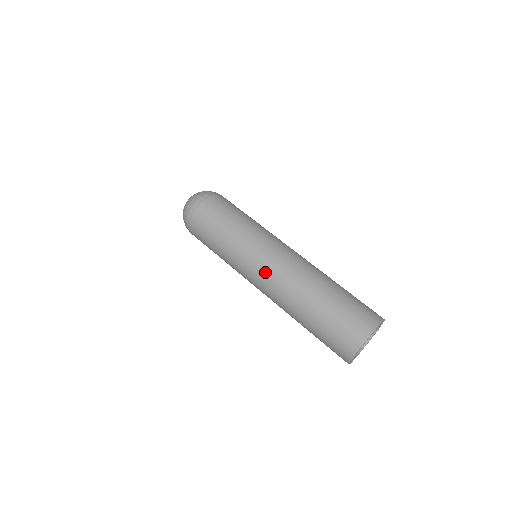
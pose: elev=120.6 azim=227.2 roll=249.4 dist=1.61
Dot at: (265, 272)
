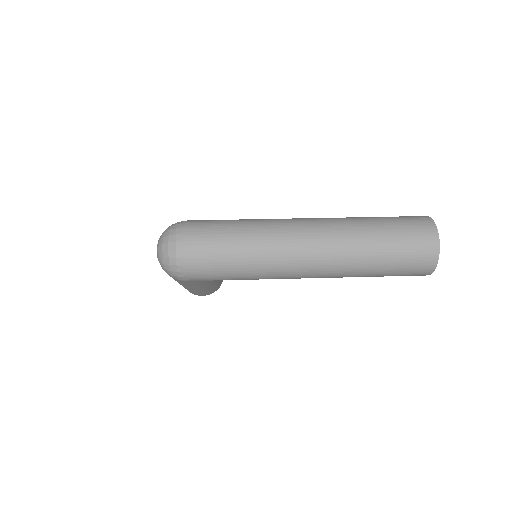
Dot at: (307, 254)
